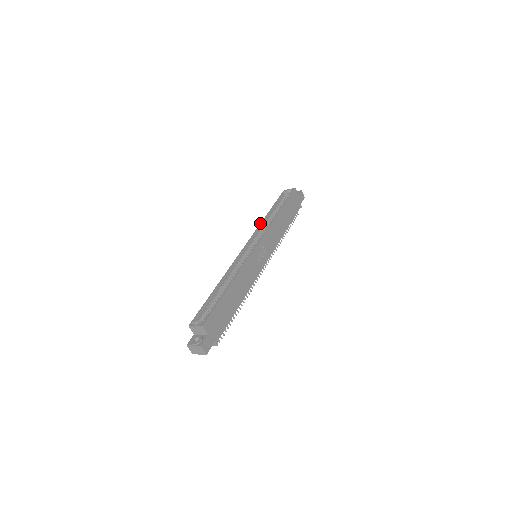
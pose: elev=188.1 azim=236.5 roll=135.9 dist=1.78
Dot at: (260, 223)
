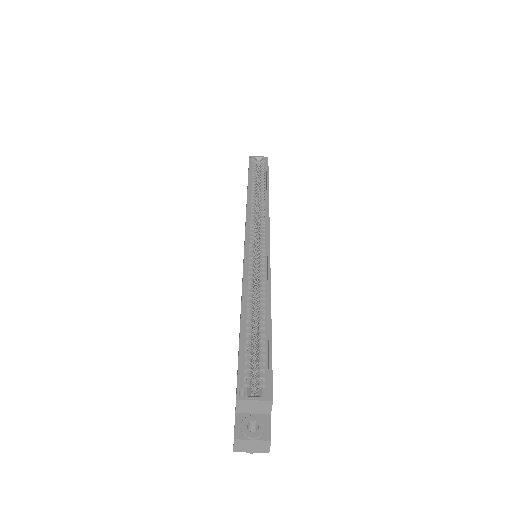
Dot at: occluded
